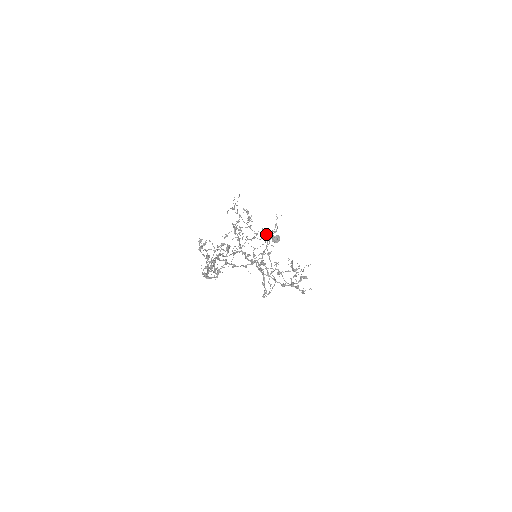
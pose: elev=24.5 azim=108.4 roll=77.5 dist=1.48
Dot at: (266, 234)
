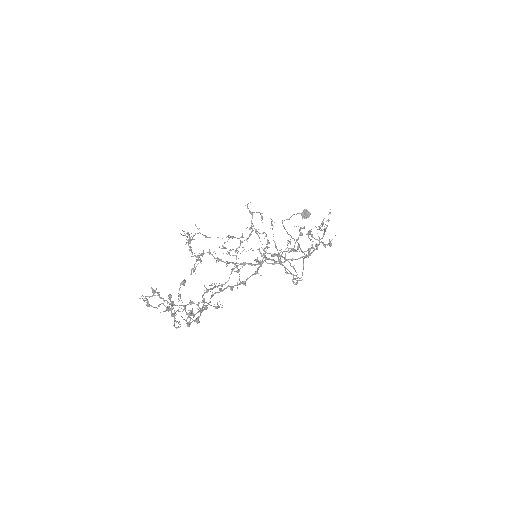
Dot at: (250, 229)
